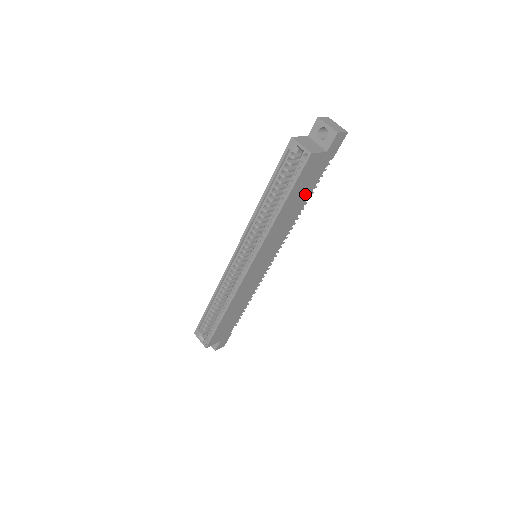
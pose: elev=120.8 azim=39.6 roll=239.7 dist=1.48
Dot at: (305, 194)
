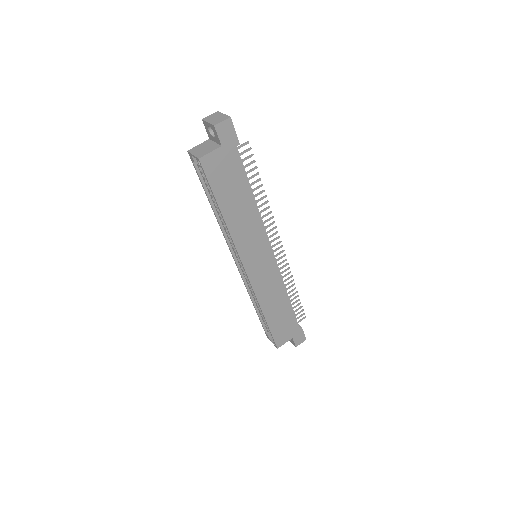
Dot at: (241, 188)
